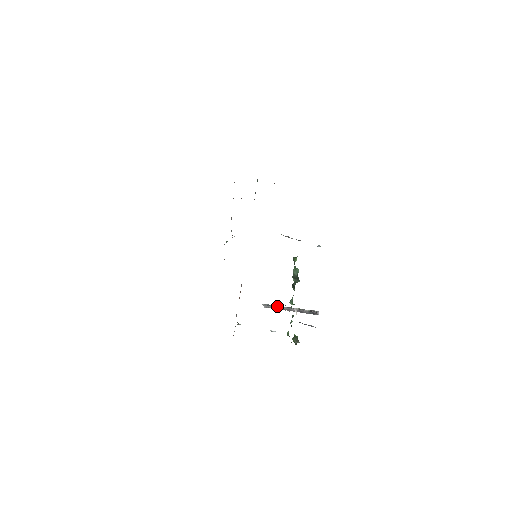
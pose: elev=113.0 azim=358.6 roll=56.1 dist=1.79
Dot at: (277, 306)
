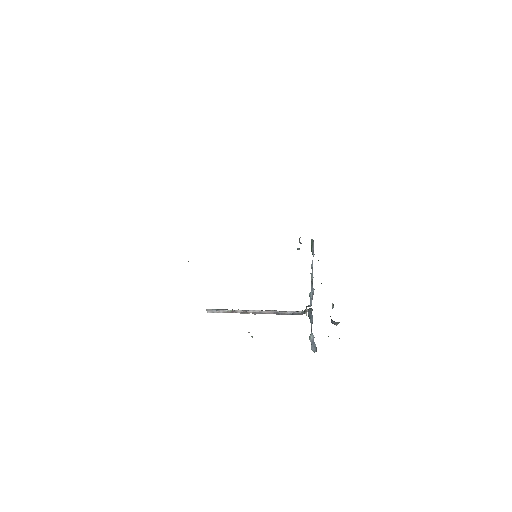
Dot at: (238, 310)
